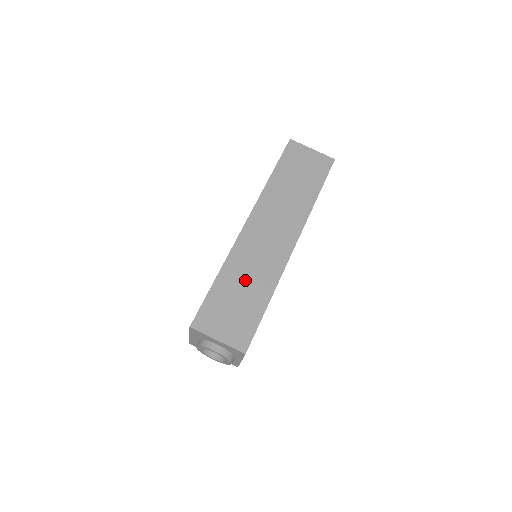
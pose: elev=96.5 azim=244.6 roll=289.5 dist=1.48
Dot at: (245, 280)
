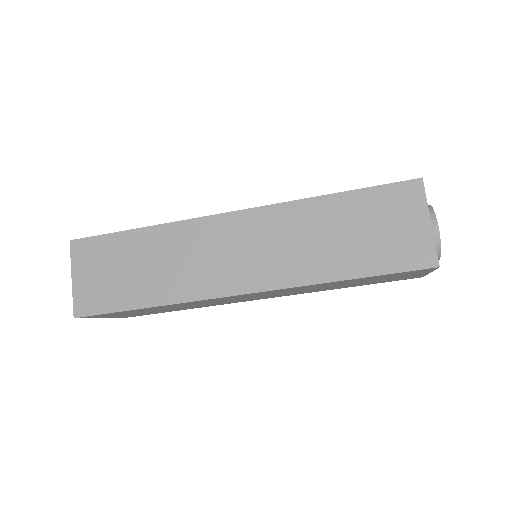
Dot at: (155, 262)
